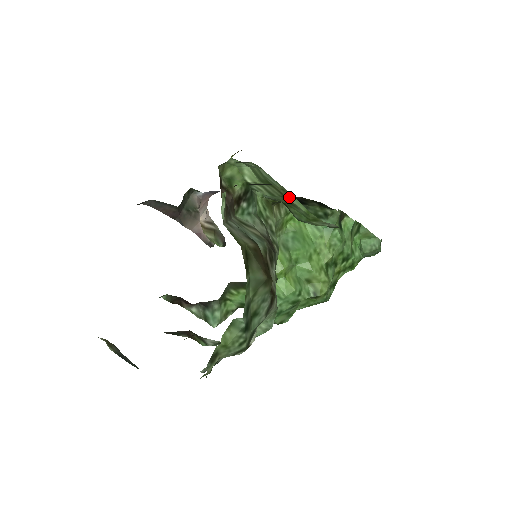
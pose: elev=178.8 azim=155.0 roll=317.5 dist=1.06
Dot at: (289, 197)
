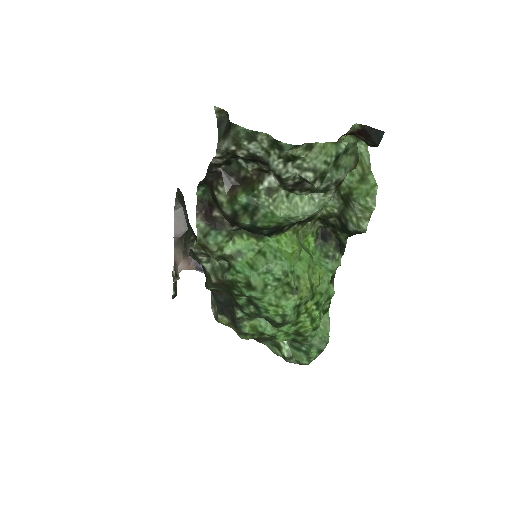
Dot at: (368, 174)
